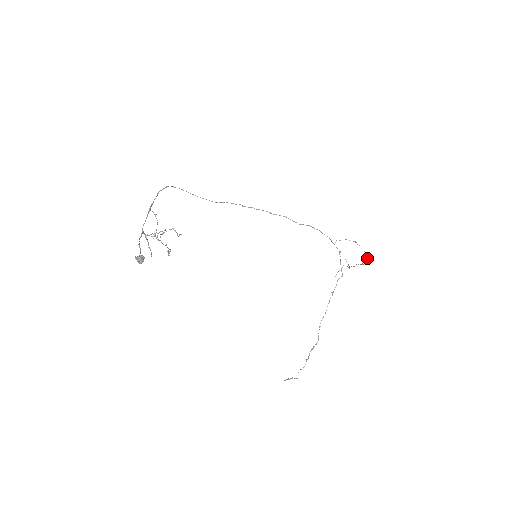
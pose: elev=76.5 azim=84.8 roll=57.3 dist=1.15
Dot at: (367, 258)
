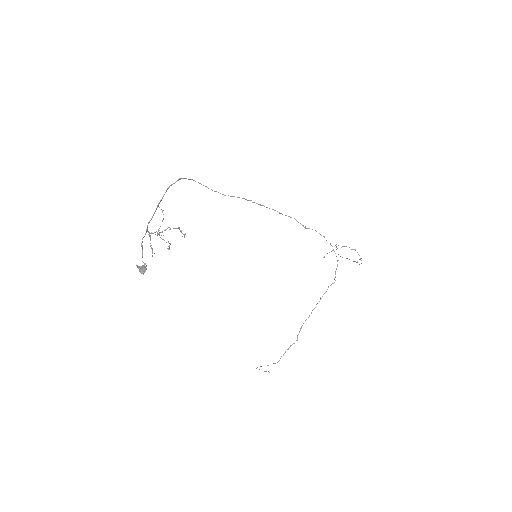
Dot at: (361, 263)
